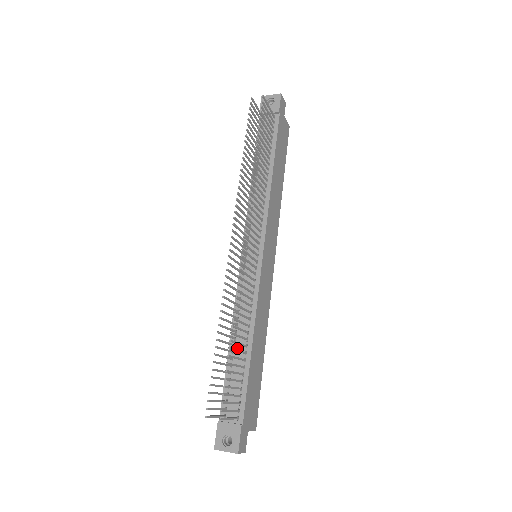
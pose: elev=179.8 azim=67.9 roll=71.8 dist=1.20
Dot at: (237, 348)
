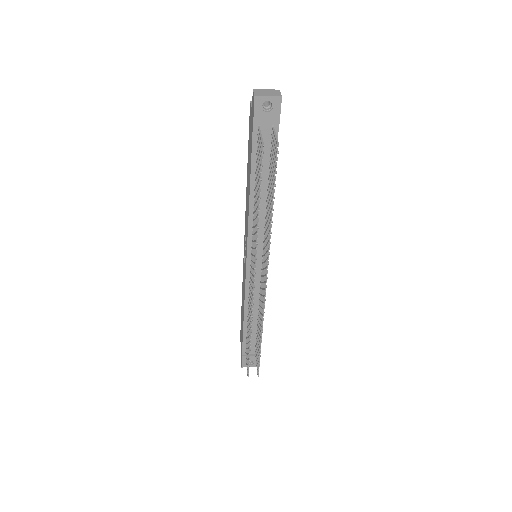
Dot at: occluded
